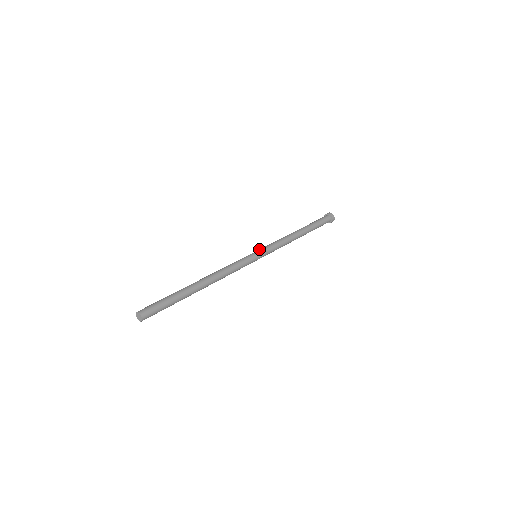
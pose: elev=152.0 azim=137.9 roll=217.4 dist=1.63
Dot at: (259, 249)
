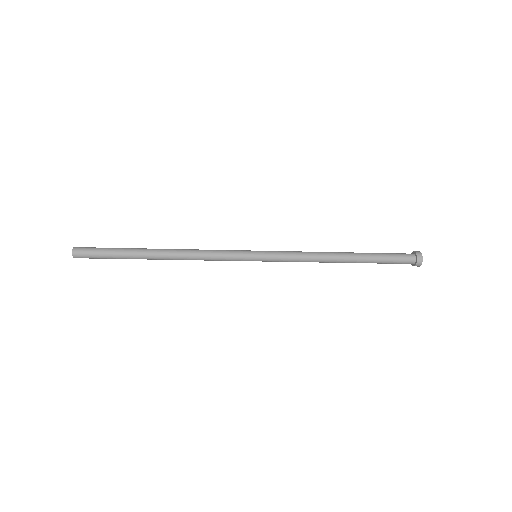
Dot at: occluded
